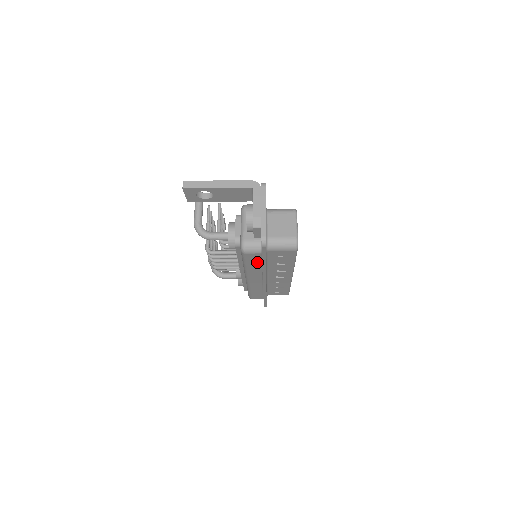
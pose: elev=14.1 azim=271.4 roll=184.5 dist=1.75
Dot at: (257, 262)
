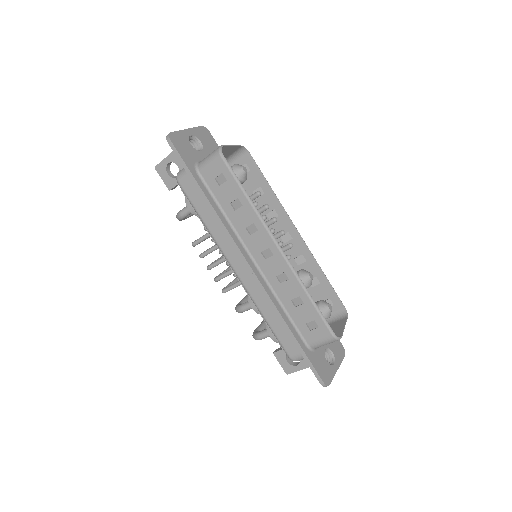
Dot at: (204, 203)
